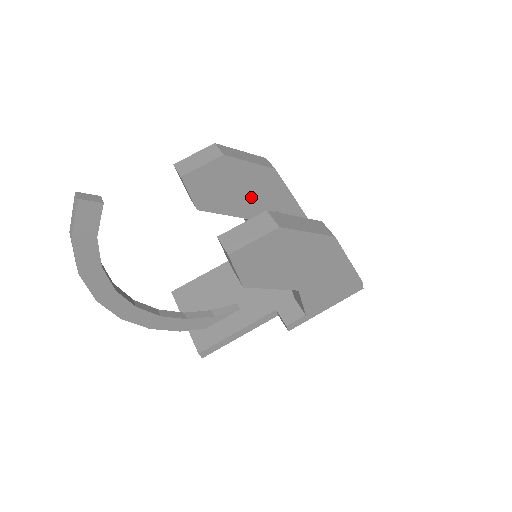
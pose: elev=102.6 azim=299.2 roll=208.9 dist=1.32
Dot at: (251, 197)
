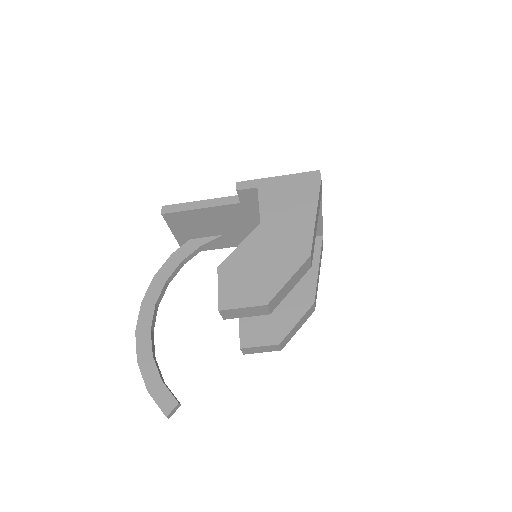
Dot at: occluded
